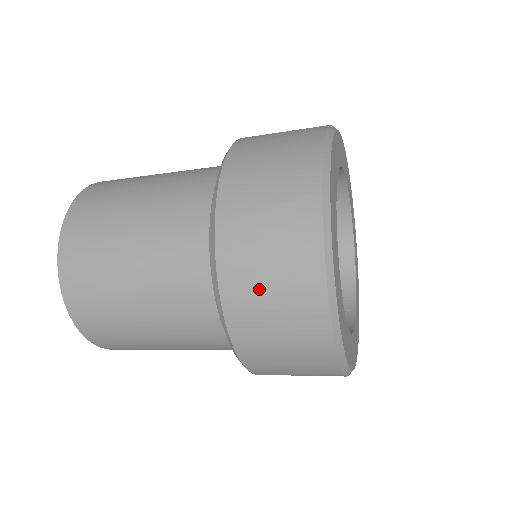
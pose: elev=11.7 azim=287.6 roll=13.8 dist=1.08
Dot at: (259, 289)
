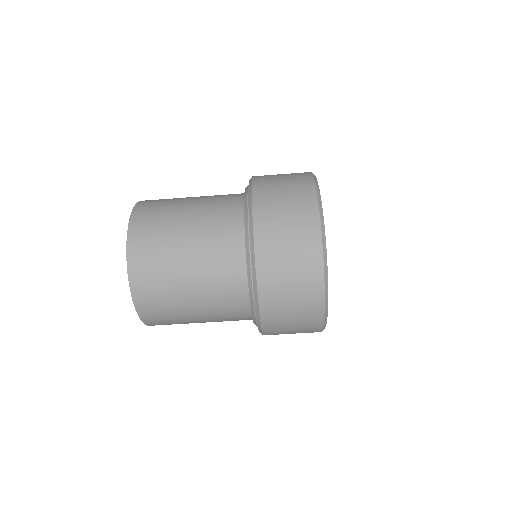
Dot at: occluded
